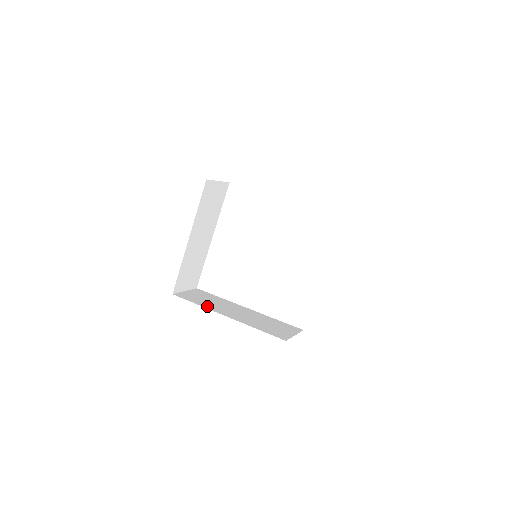
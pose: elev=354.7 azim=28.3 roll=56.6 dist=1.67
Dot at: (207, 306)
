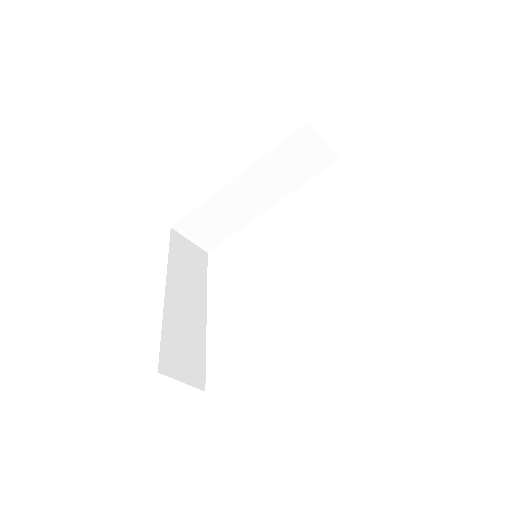
Dot at: occluded
